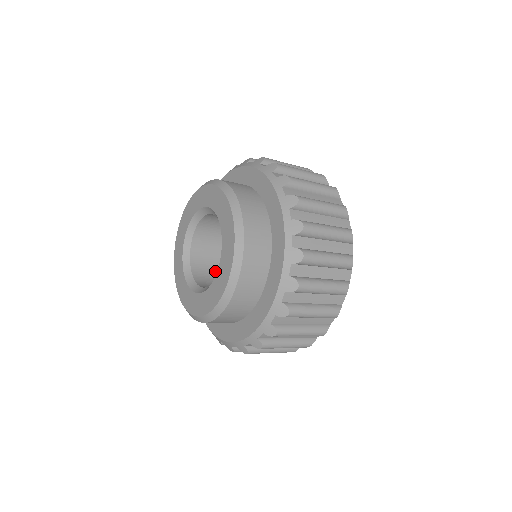
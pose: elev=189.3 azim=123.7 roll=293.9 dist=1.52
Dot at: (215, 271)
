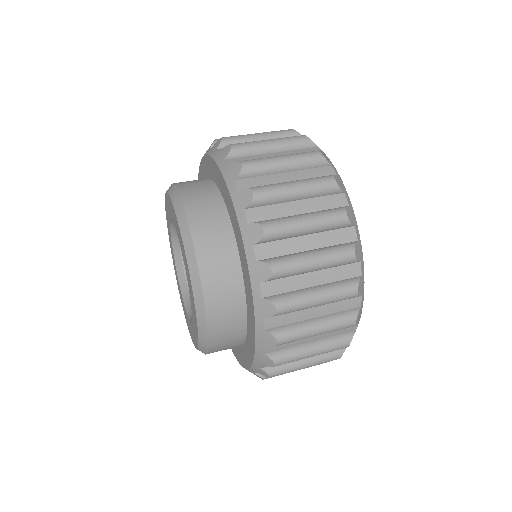
Dot at: occluded
